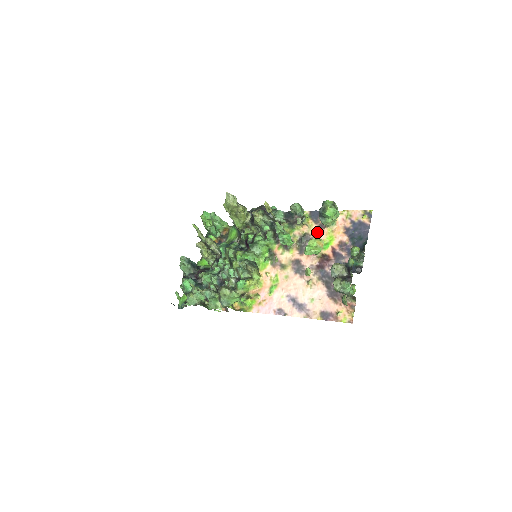
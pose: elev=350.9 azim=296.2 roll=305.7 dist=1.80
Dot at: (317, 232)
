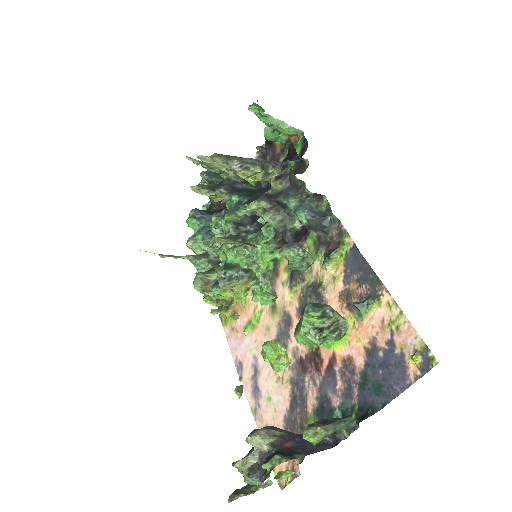
Dot at: (335, 300)
